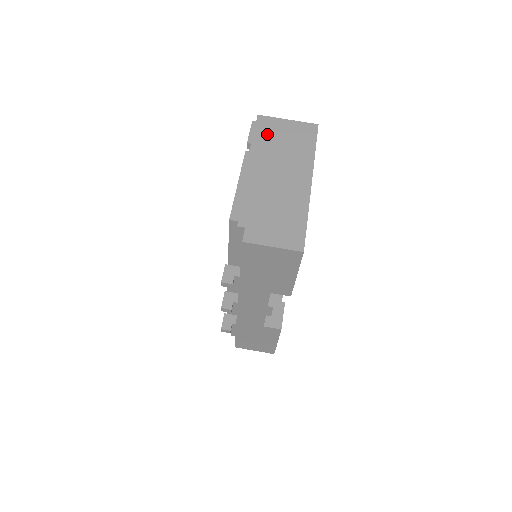
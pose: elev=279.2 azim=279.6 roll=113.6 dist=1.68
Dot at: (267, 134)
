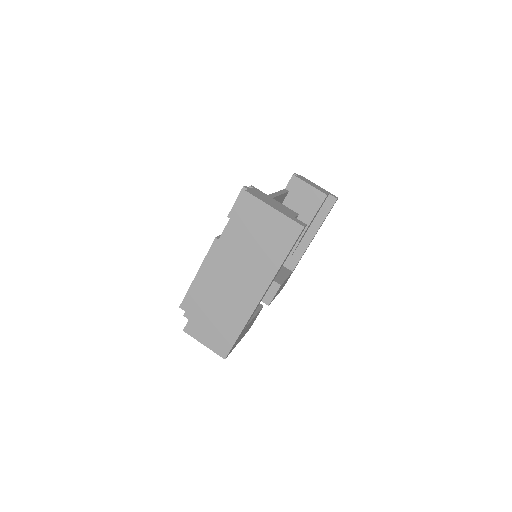
Dot at: (244, 223)
